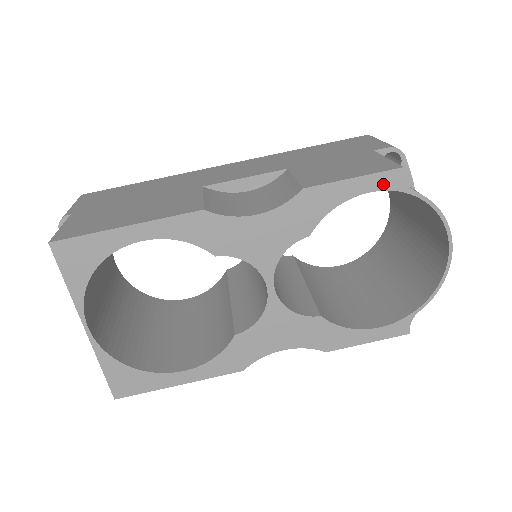
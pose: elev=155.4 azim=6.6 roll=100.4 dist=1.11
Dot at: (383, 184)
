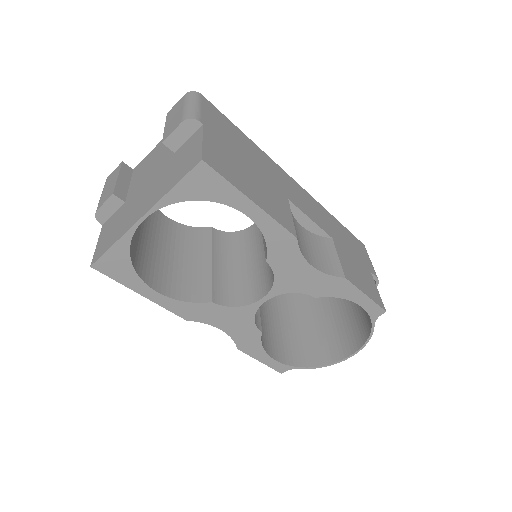
Dot at: (371, 309)
